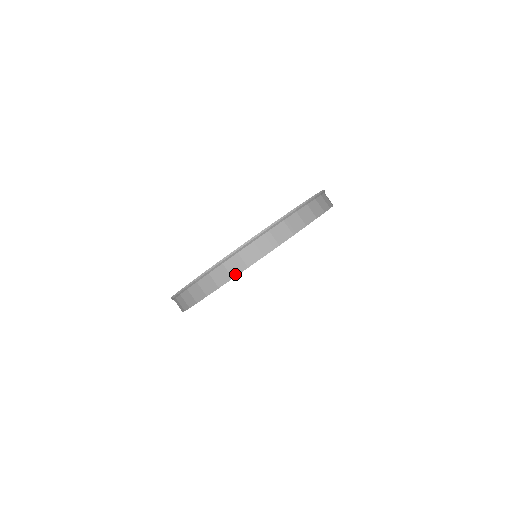
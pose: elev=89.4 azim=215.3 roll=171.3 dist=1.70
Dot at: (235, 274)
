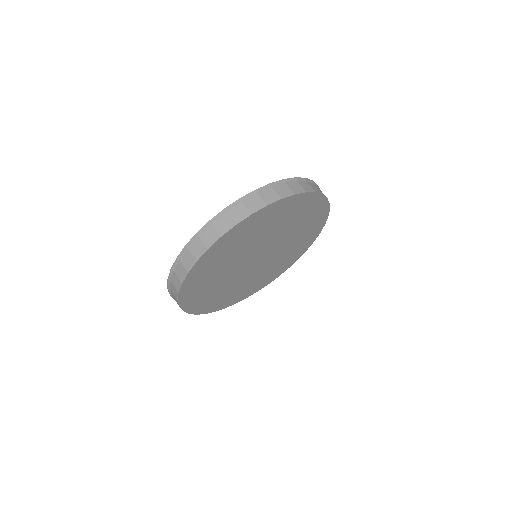
Dot at: (307, 191)
